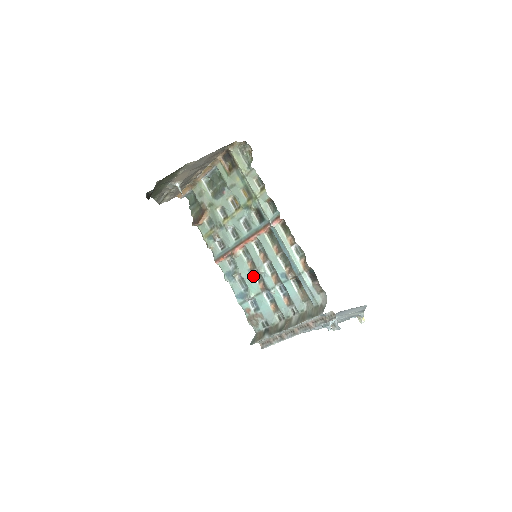
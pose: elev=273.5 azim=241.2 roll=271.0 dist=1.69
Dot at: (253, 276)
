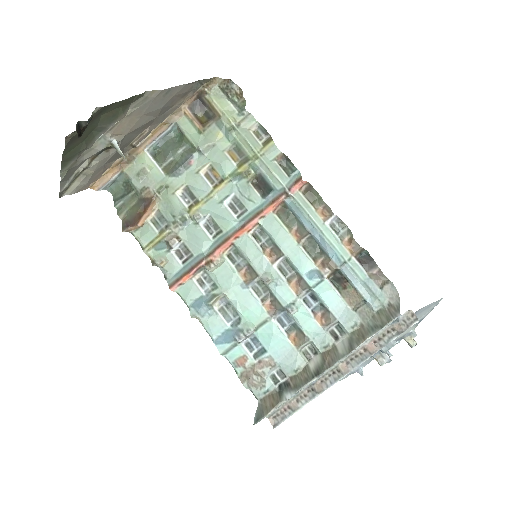
Dot at: (251, 293)
